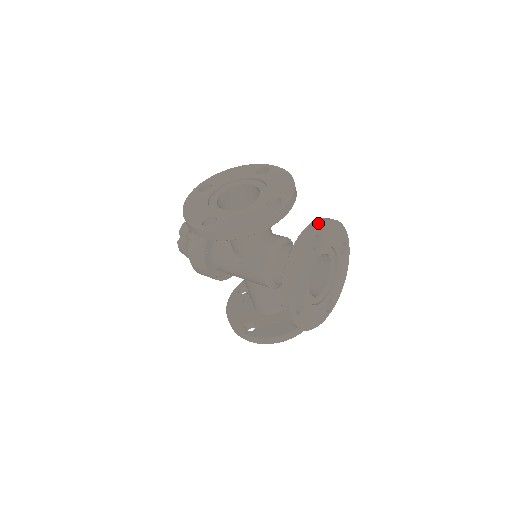
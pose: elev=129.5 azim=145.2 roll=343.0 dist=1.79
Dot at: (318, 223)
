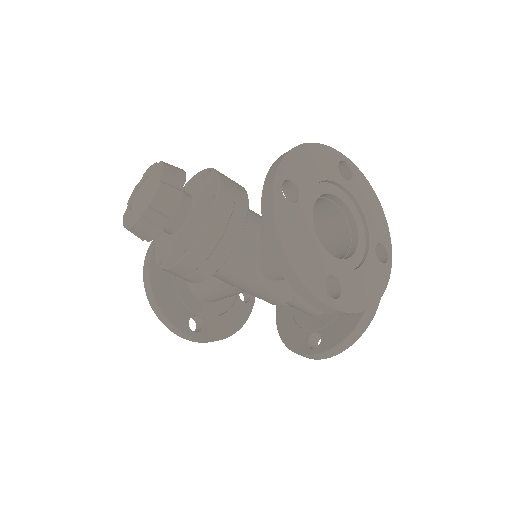
Dot at: occluded
